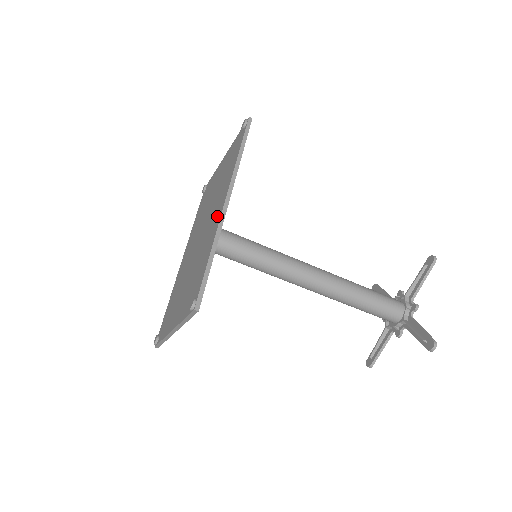
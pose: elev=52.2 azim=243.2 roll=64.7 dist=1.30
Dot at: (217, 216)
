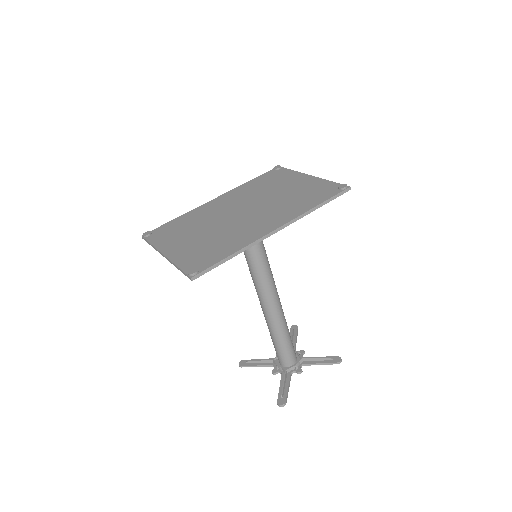
Dot at: (263, 229)
